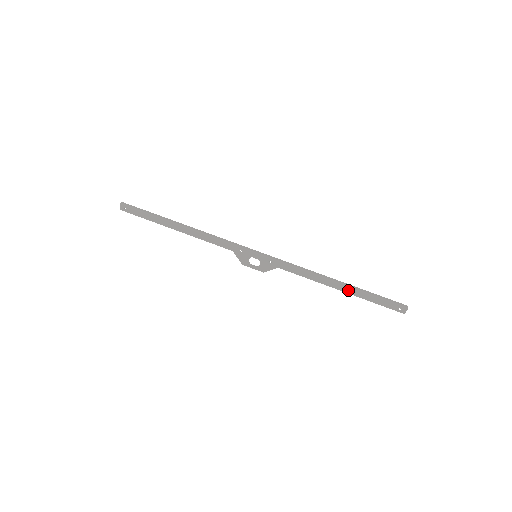
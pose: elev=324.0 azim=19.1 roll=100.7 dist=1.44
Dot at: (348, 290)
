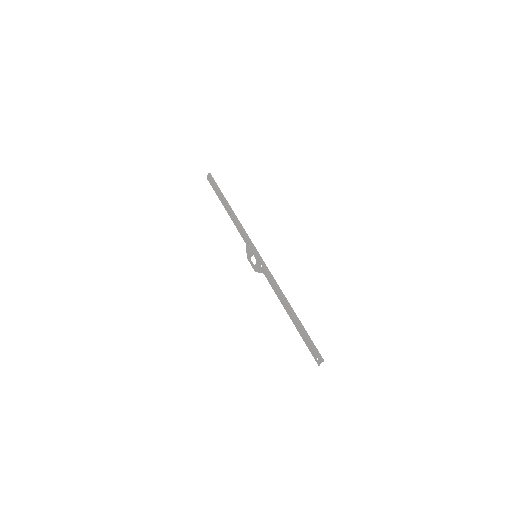
Dot at: (294, 319)
